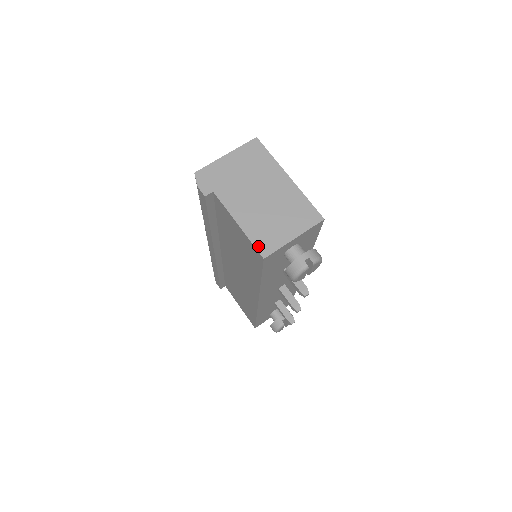
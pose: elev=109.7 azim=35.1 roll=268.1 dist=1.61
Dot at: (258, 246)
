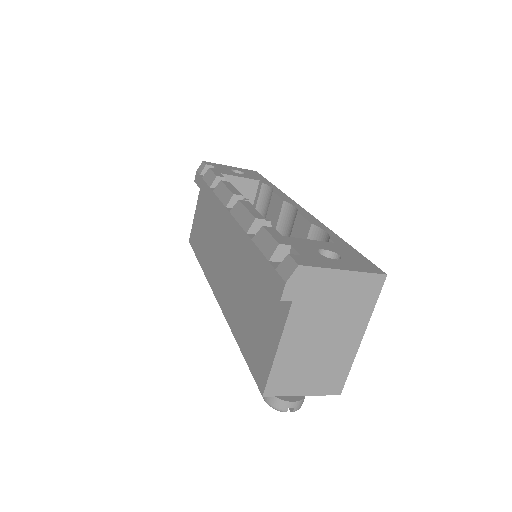
Dot at: (271, 383)
